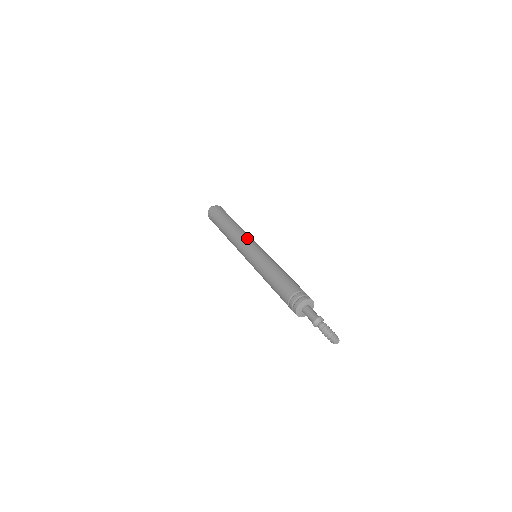
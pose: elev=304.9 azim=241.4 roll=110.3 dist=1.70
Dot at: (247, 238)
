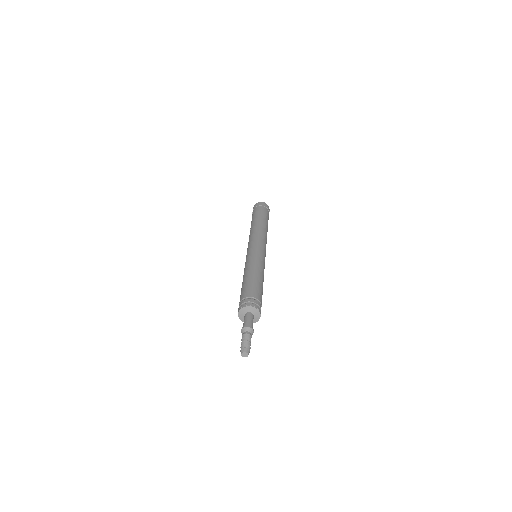
Dot at: (259, 237)
